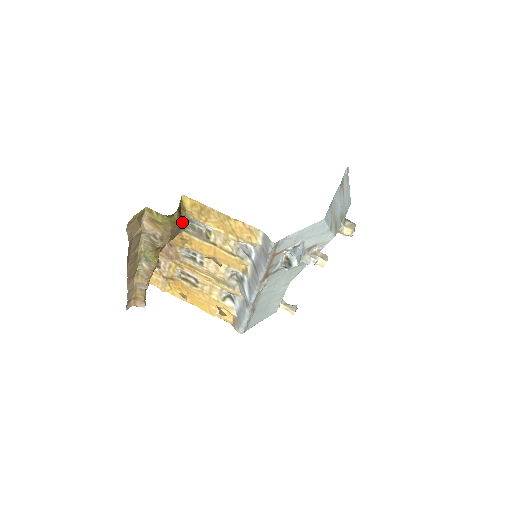
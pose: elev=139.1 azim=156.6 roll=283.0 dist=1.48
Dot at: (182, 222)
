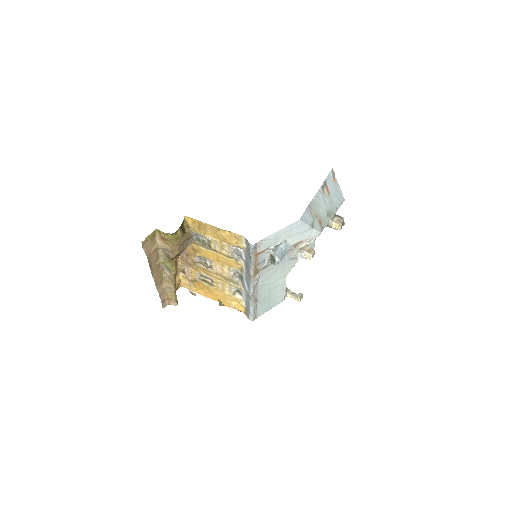
Dot at: (187, 237)
